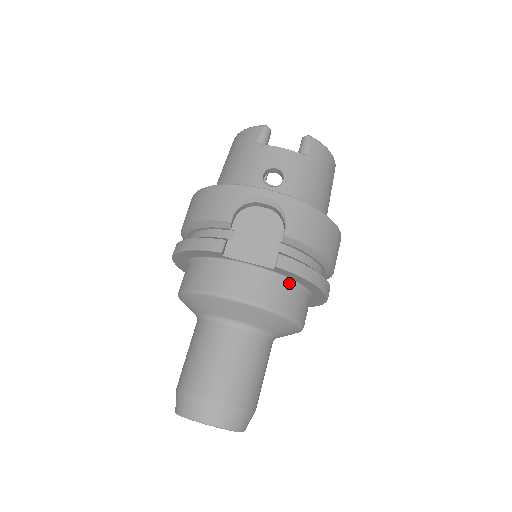
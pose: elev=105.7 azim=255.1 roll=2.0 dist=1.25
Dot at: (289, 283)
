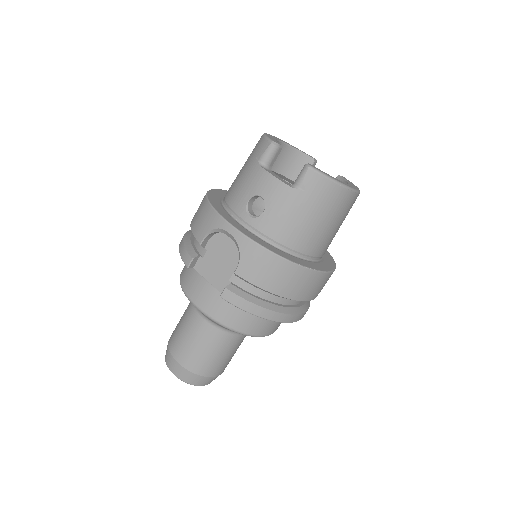
Dot at: occluded
